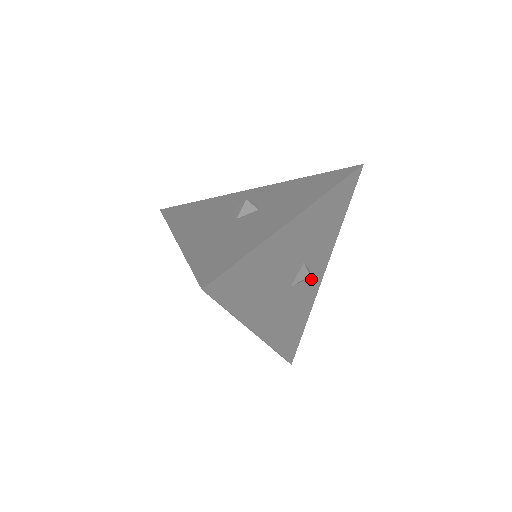
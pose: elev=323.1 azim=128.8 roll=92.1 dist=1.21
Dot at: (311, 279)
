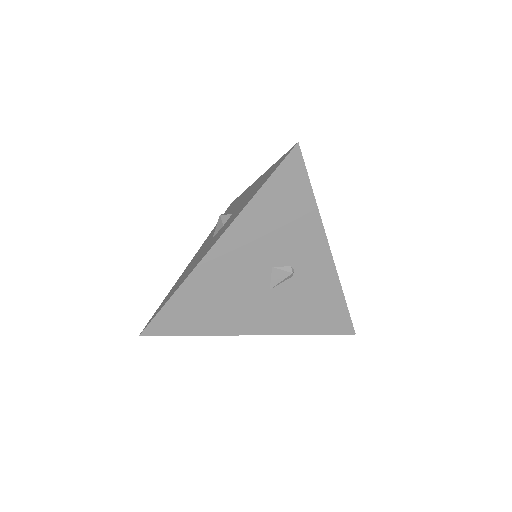
Dot at: (307, 270)
